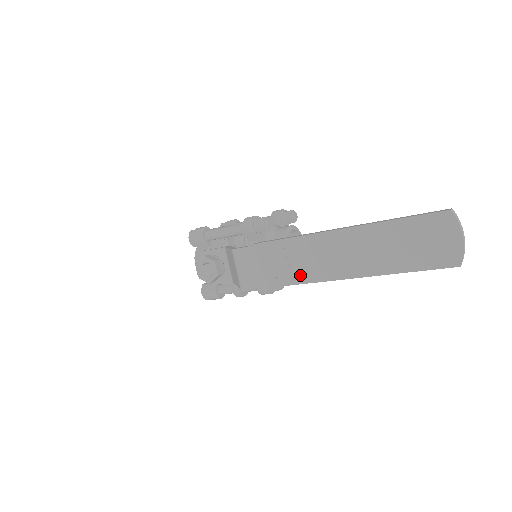
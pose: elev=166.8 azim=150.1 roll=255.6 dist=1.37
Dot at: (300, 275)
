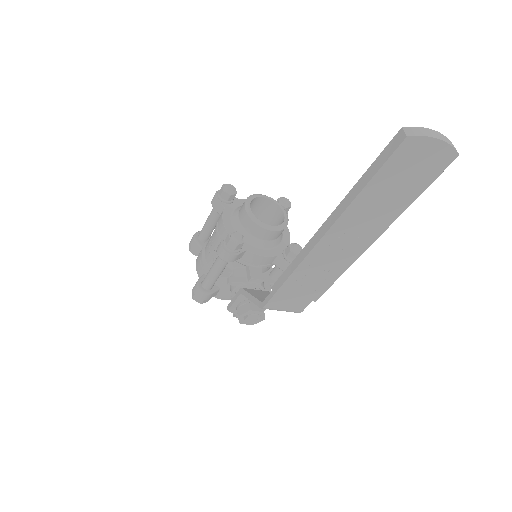
Dot at: (334, 273)
